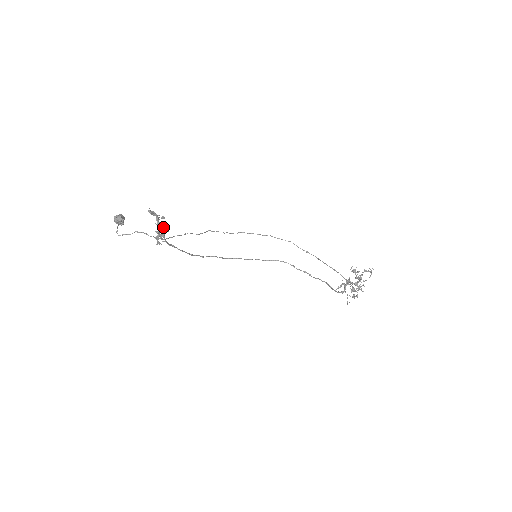
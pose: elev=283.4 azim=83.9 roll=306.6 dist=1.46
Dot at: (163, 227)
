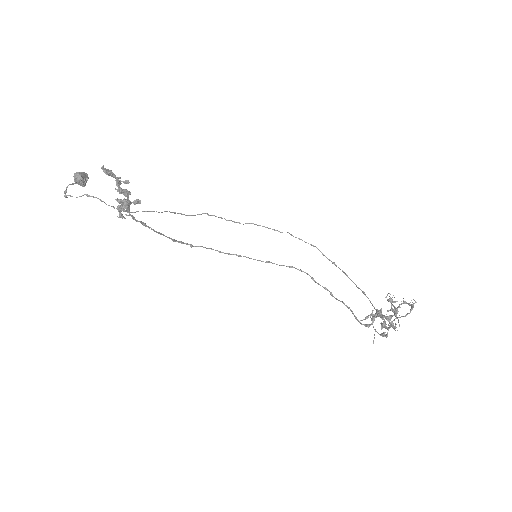
Dot at: (127, 195)
